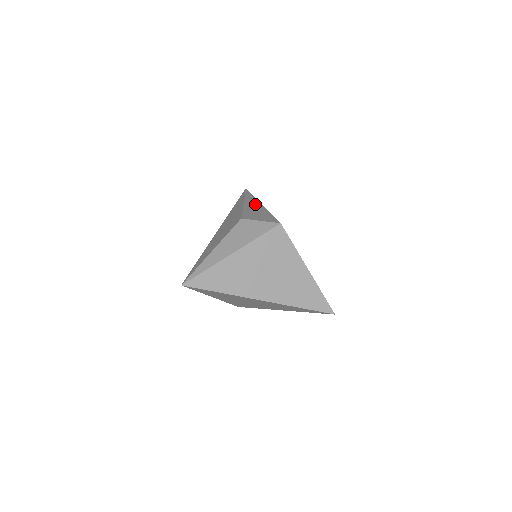
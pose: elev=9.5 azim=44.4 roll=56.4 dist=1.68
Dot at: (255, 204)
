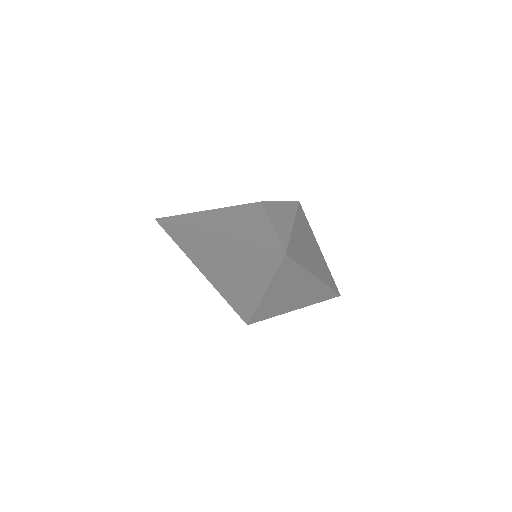
Dot at: occluded
